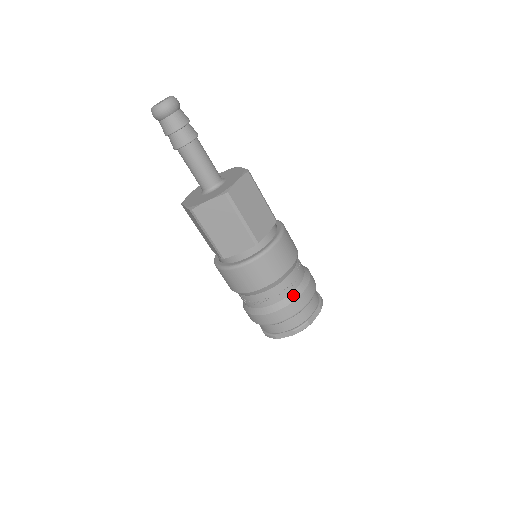
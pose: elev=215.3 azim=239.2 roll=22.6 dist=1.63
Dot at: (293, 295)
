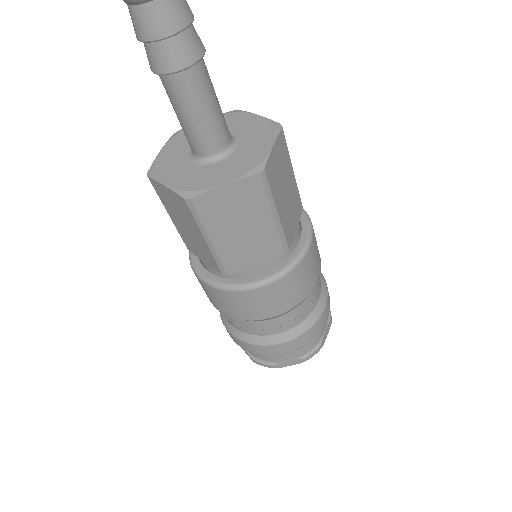
Dot at: (313, 315)
